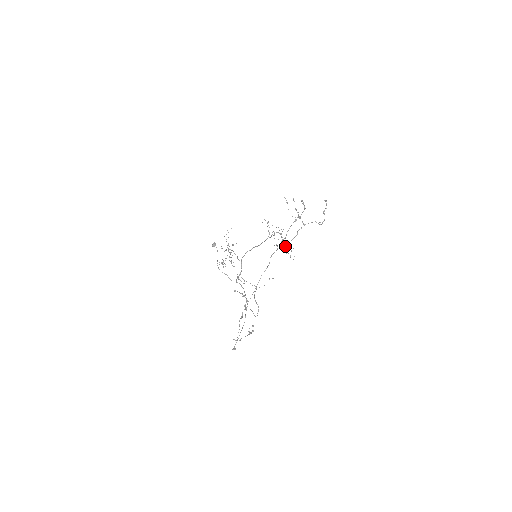
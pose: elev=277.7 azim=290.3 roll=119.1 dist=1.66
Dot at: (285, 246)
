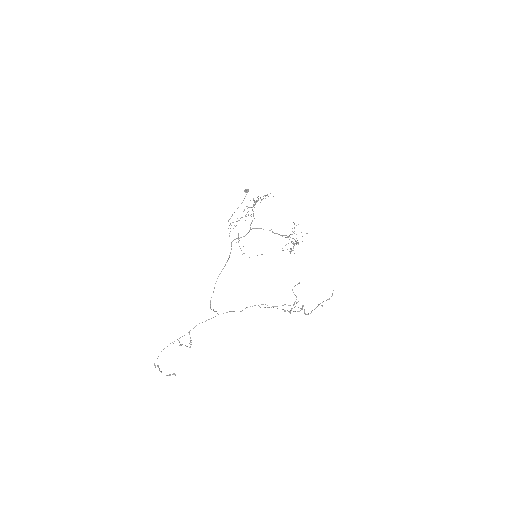
Dot at: occluded
